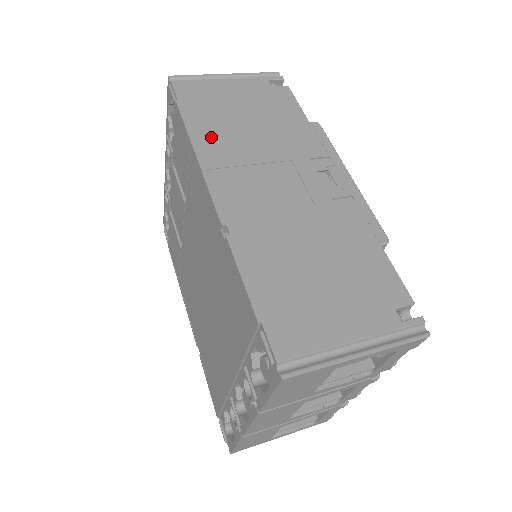
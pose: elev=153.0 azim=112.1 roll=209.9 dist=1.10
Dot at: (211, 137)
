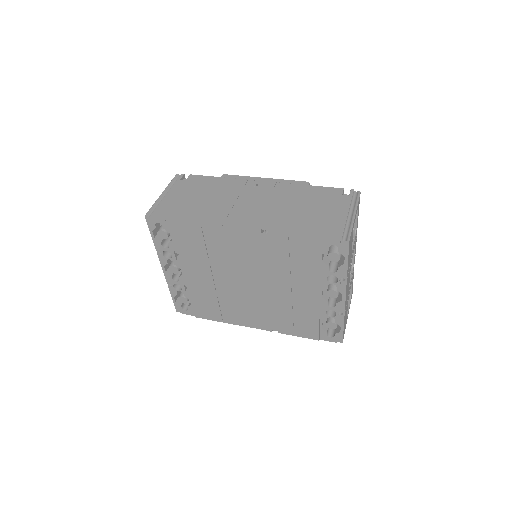
Dot at: (203, 215)
